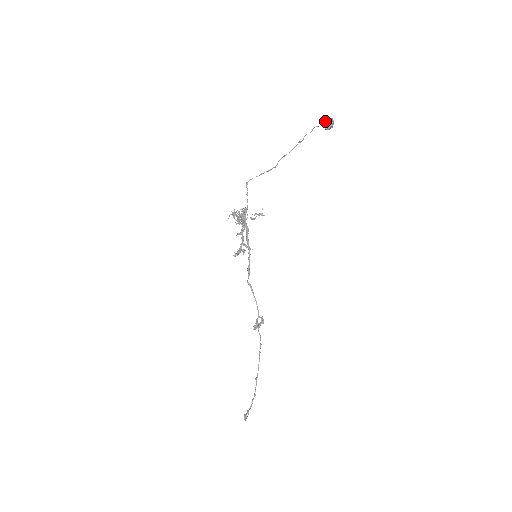
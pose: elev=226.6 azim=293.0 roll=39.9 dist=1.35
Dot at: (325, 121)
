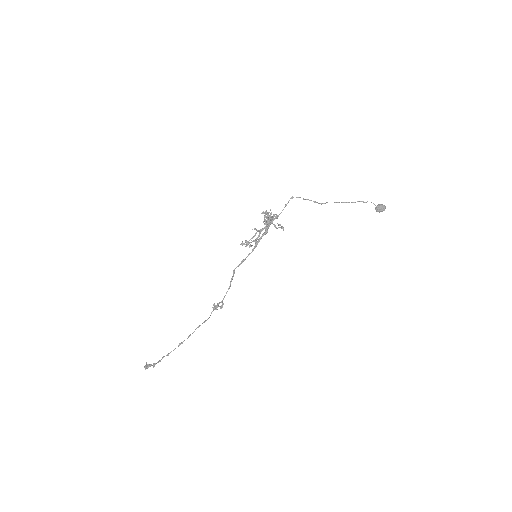
Dot at: (380, 204)
